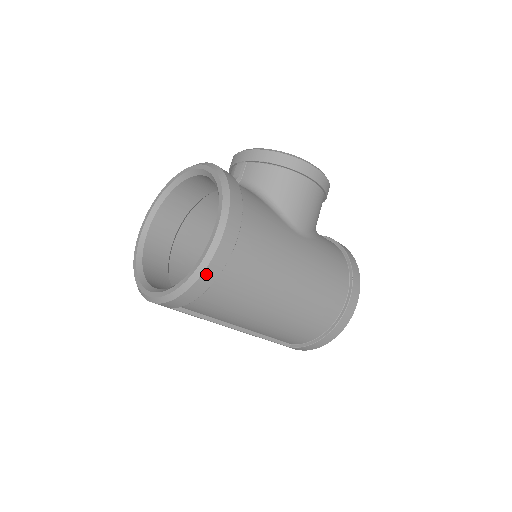
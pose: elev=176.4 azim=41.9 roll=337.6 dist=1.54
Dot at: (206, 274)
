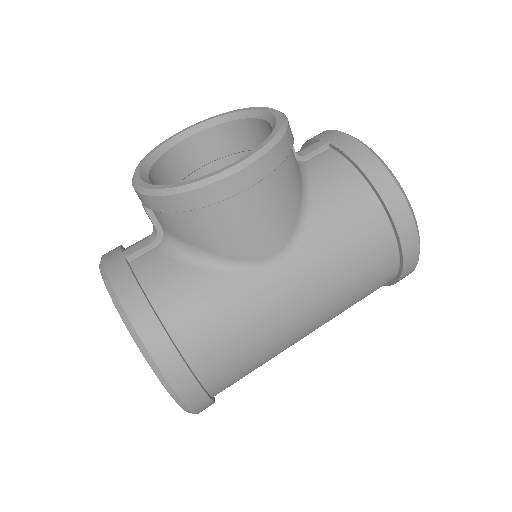
Dot at: (199, 411)
